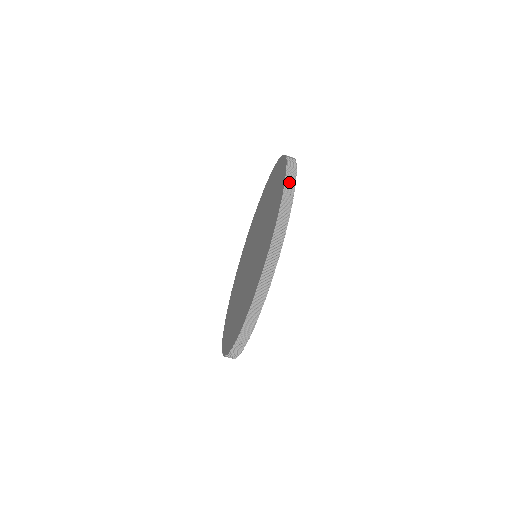
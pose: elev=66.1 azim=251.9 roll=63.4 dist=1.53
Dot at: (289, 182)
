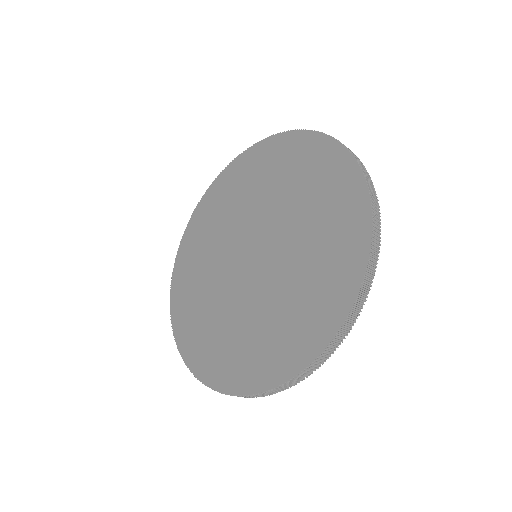
Dot at: (374, 253)
